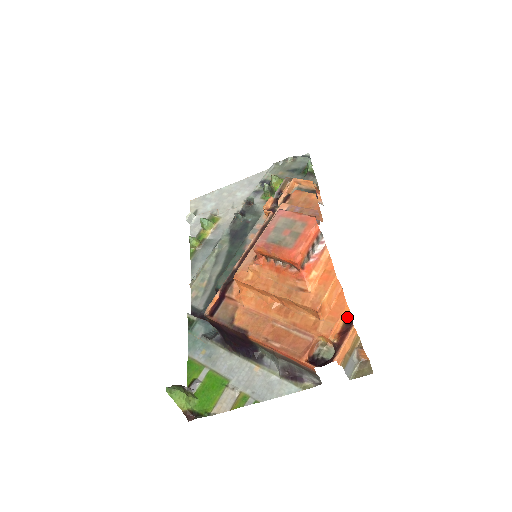
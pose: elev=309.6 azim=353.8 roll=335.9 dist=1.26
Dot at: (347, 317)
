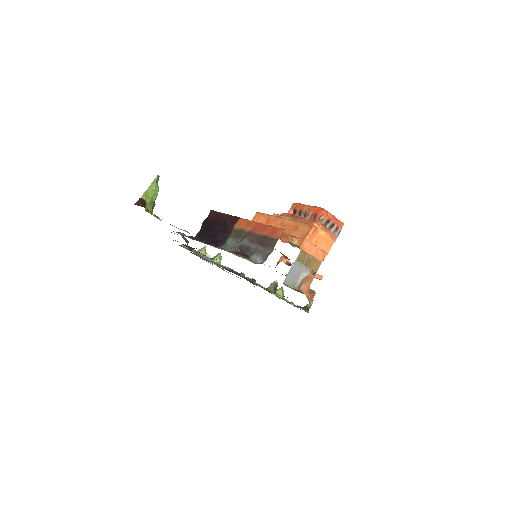
Dot at: occluded
